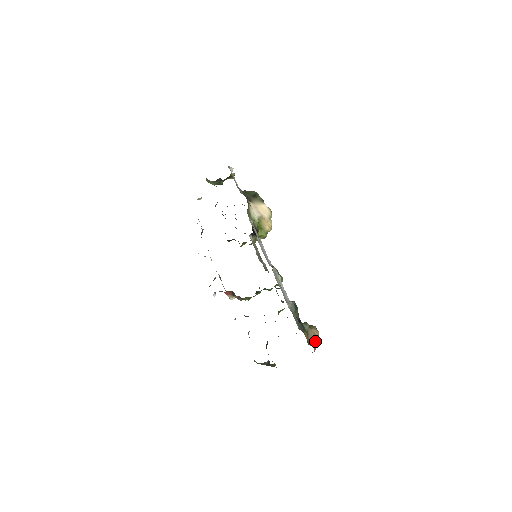
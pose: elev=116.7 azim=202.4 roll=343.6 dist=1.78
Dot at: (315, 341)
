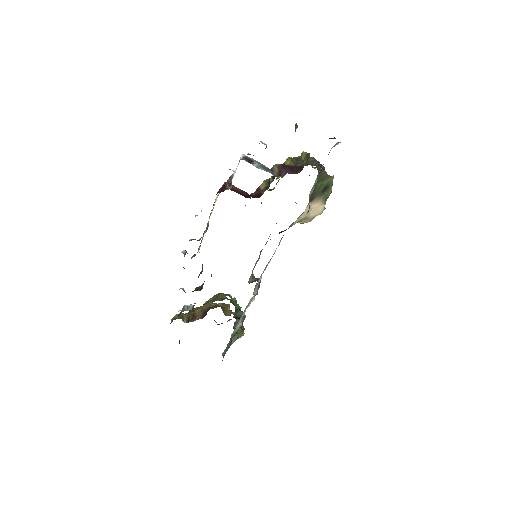
Dot at: occluded
